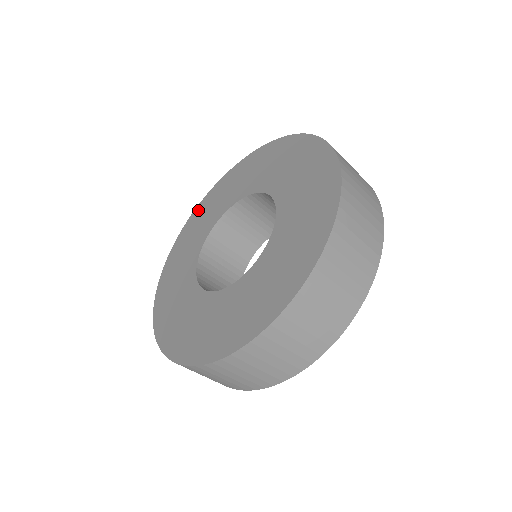
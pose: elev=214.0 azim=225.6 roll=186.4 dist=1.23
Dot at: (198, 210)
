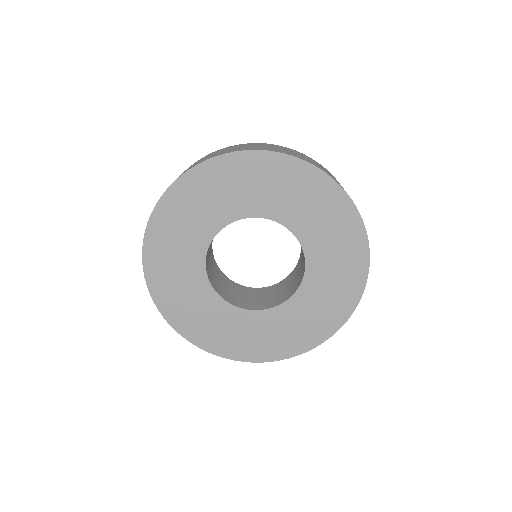
Dot at: (181, 189)
